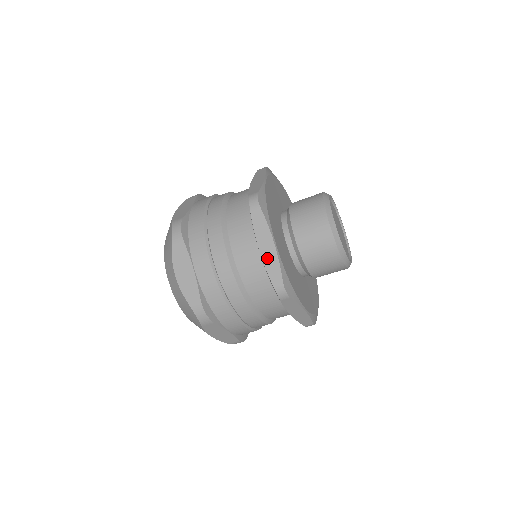
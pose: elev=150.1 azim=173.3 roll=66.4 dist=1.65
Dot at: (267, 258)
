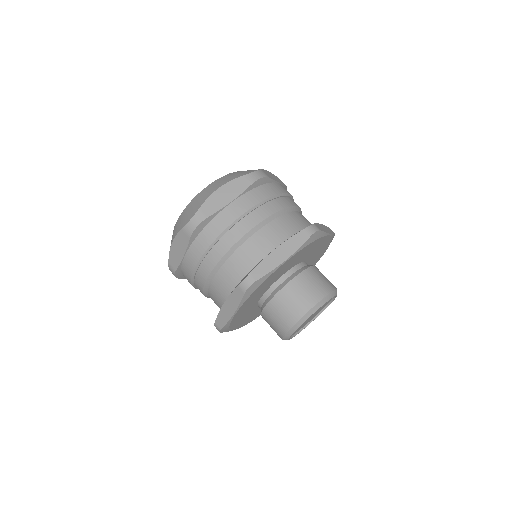
Dot at: (224, 312)
